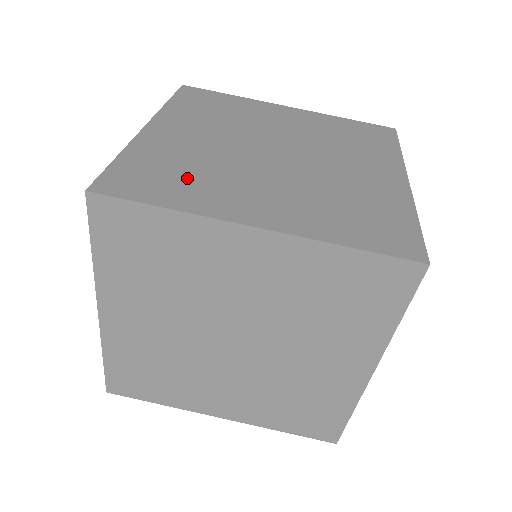
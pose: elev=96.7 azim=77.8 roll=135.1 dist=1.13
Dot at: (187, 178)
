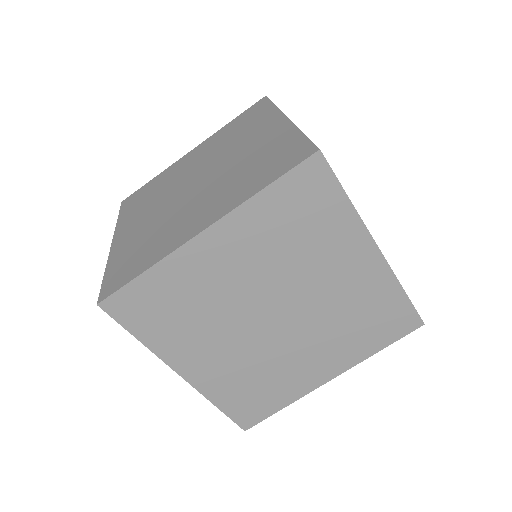
Dot at: occluded
